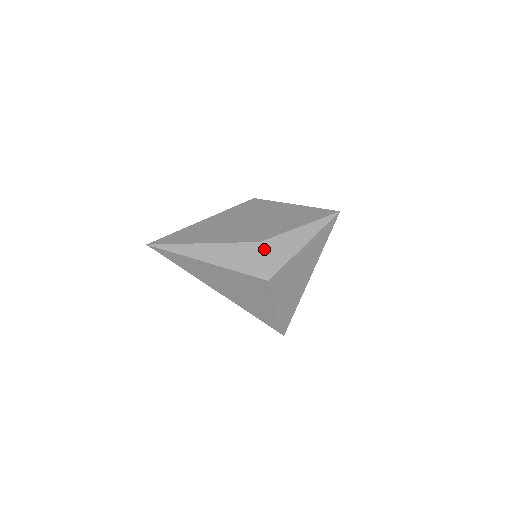
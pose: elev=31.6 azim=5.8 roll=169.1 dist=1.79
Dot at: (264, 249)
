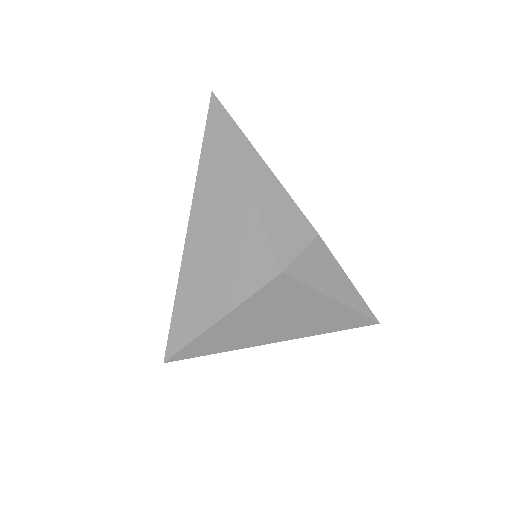
Dot at: (314, 245)
